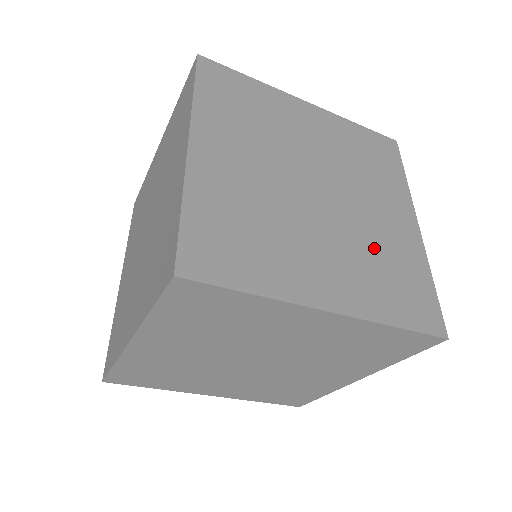
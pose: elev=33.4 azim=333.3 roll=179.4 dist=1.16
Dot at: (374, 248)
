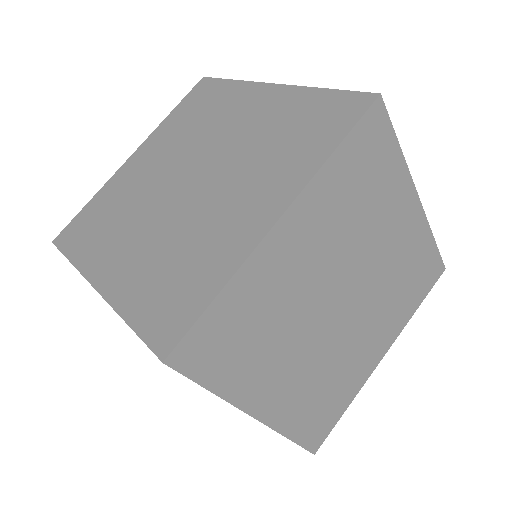
Dot at: (334, 371)
